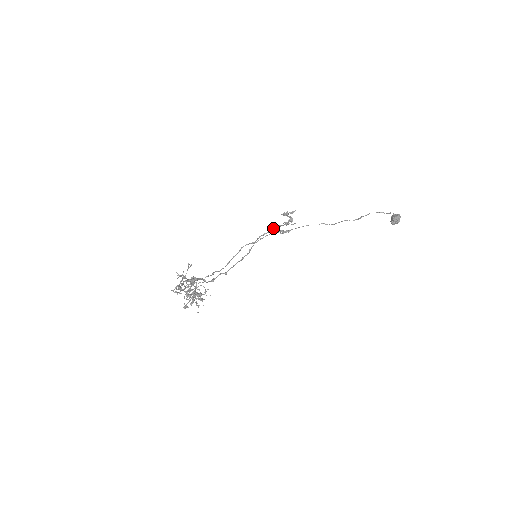
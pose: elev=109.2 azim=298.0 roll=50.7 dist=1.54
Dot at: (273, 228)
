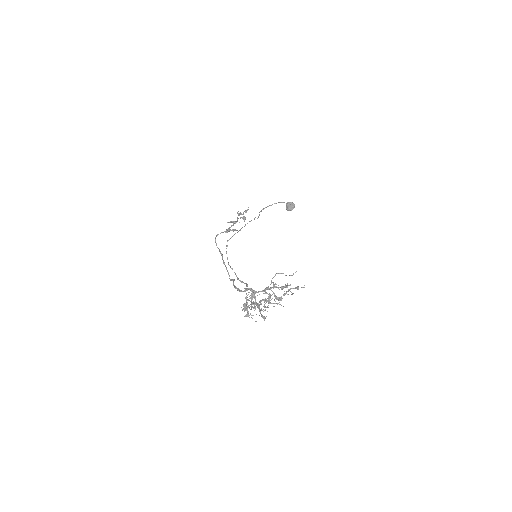
Dot at: (228, 228)
